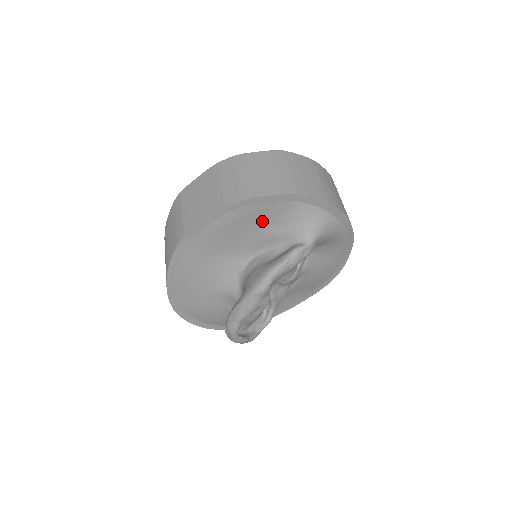
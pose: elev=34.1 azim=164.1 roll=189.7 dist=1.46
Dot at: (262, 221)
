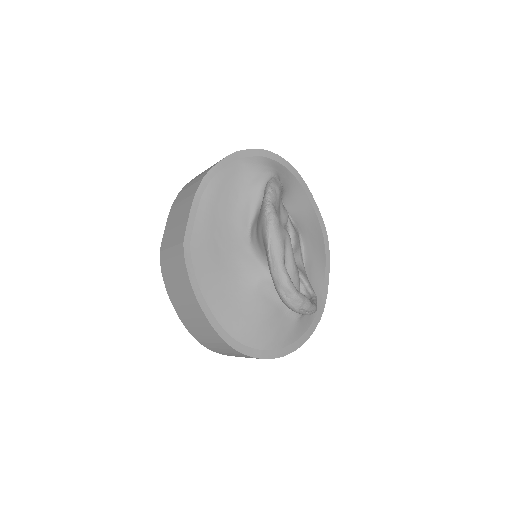
Dot at: (231, 191)
